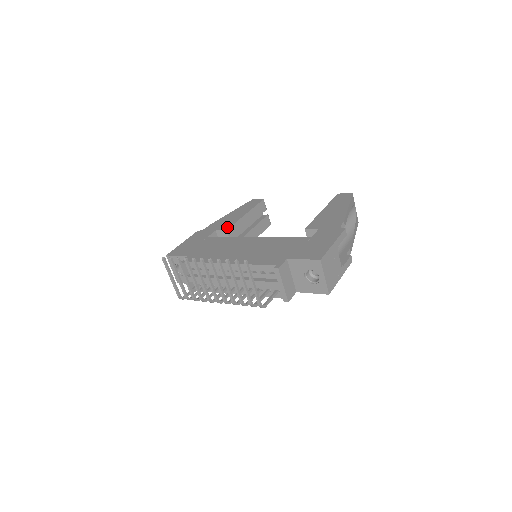
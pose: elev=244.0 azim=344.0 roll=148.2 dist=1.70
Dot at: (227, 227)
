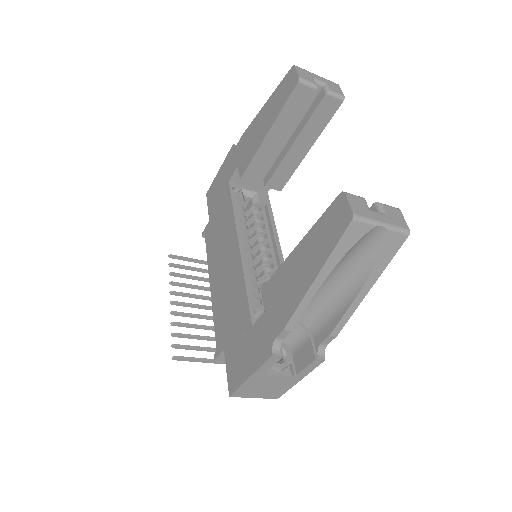
Dot at: (243, 169)
